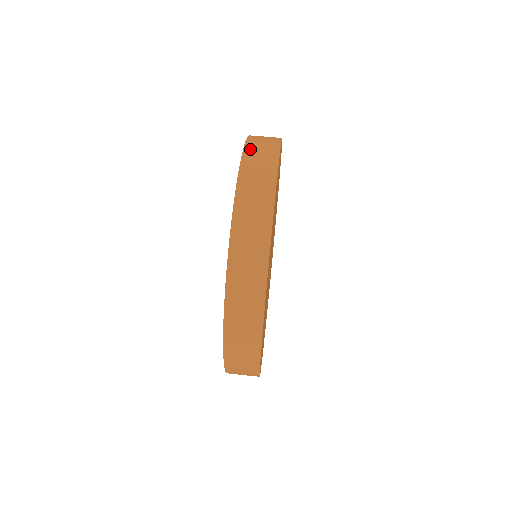
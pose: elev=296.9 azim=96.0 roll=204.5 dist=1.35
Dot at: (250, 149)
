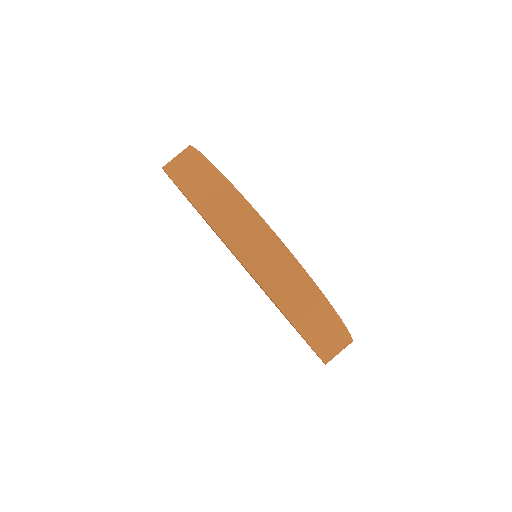
Dot at: (240, 249)
